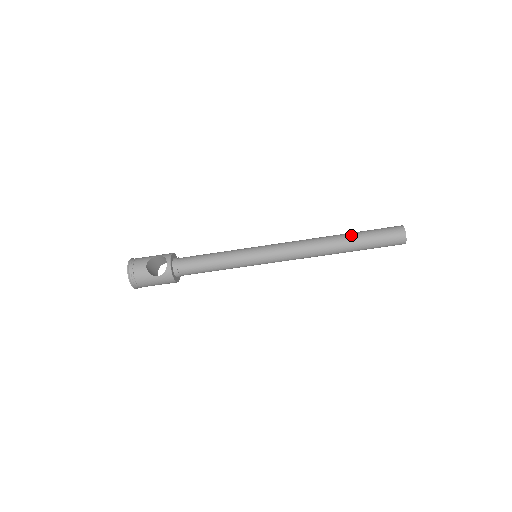
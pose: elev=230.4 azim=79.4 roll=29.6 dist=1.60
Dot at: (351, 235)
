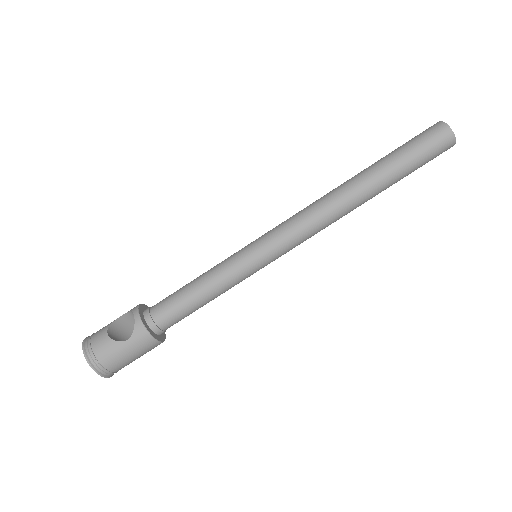
Dot at: (373, 165)
